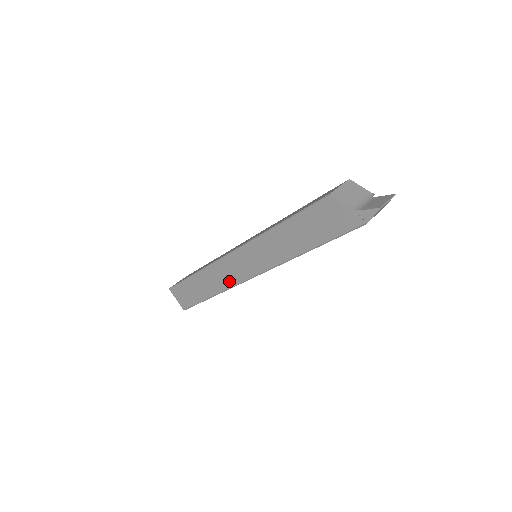
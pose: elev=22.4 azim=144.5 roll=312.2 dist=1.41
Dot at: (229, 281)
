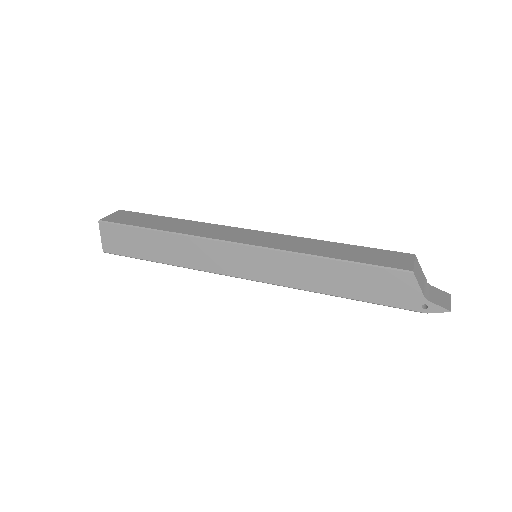
Dot at: (208, 265)
